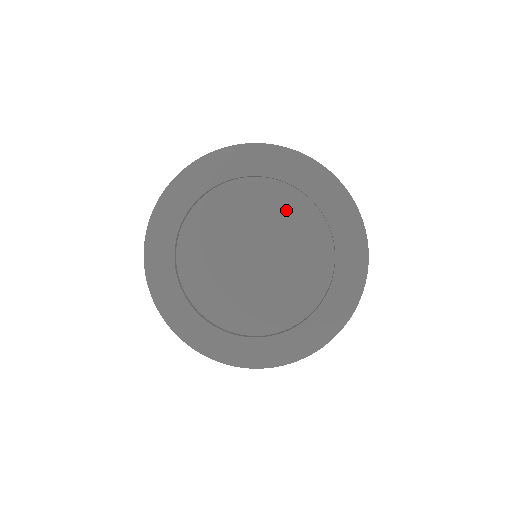
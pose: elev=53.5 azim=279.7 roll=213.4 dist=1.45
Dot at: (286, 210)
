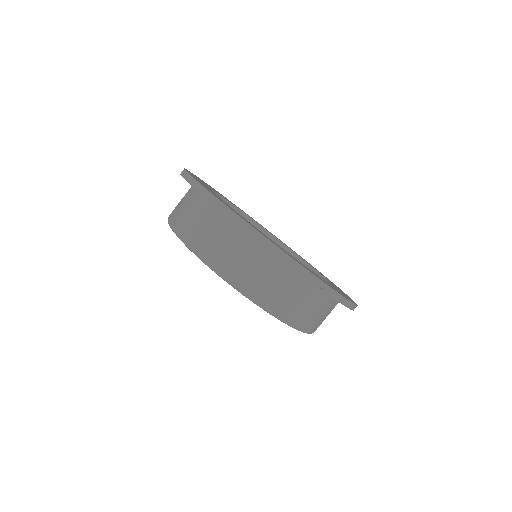
Dot at: occluded
